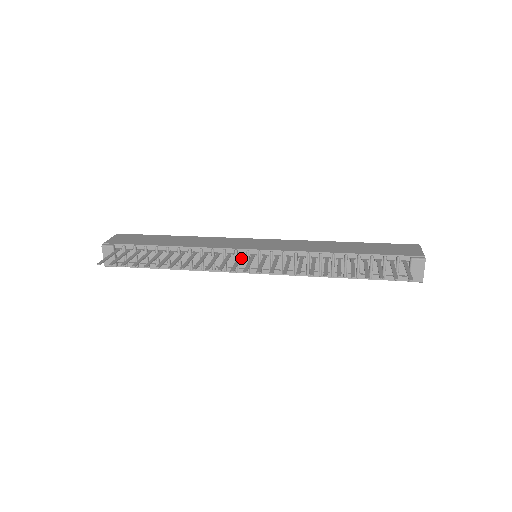
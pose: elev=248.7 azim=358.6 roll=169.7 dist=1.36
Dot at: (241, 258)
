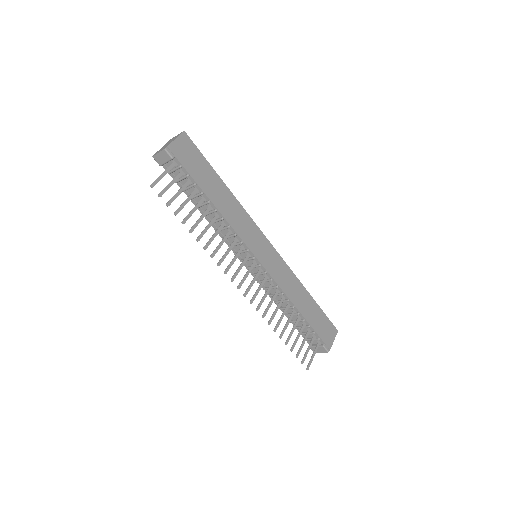
Dot at: occluded
